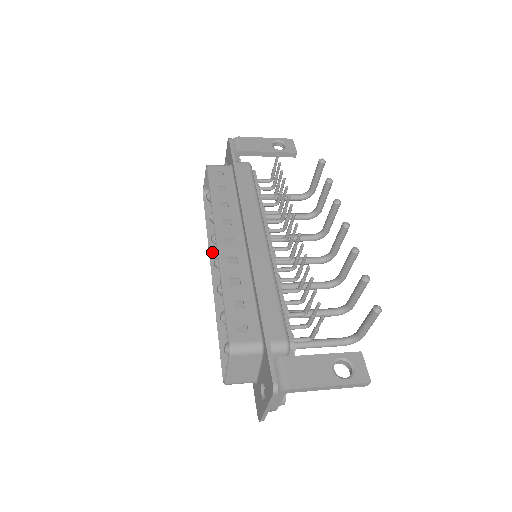
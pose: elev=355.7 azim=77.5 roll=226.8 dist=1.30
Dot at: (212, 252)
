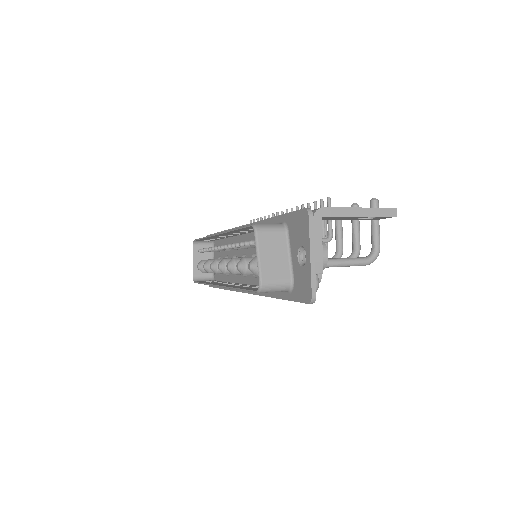
Dot at: occluded
